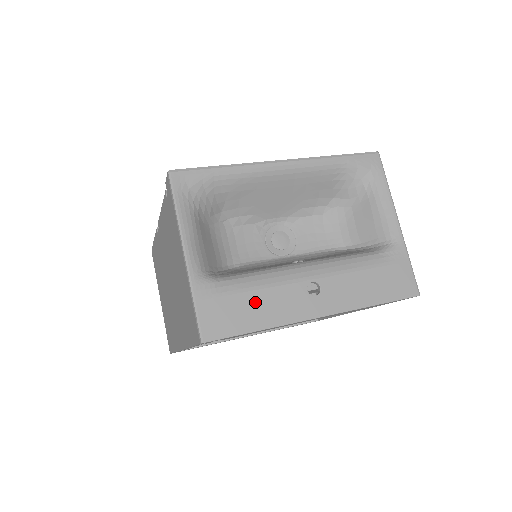
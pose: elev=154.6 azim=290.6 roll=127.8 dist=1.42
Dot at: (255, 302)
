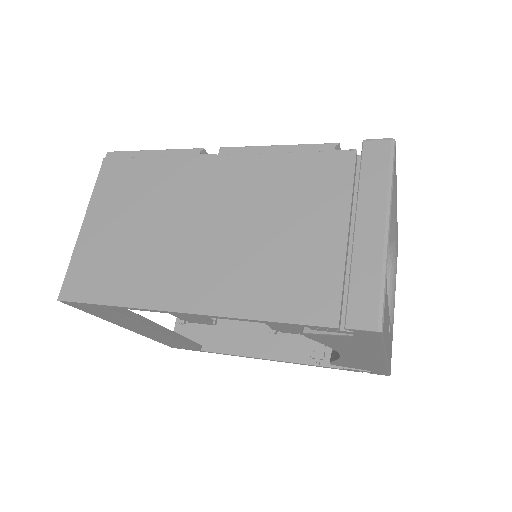
Dot at: (387, 316)
